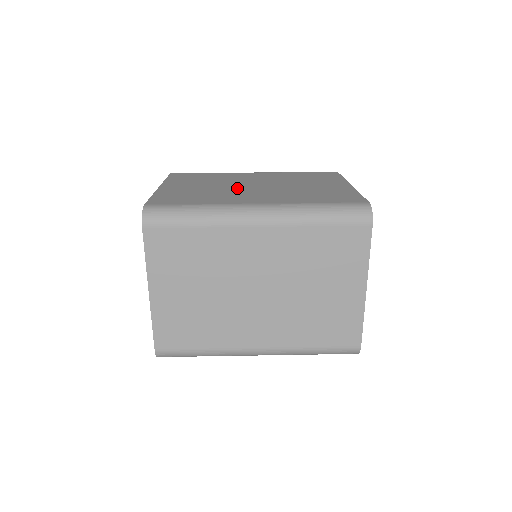
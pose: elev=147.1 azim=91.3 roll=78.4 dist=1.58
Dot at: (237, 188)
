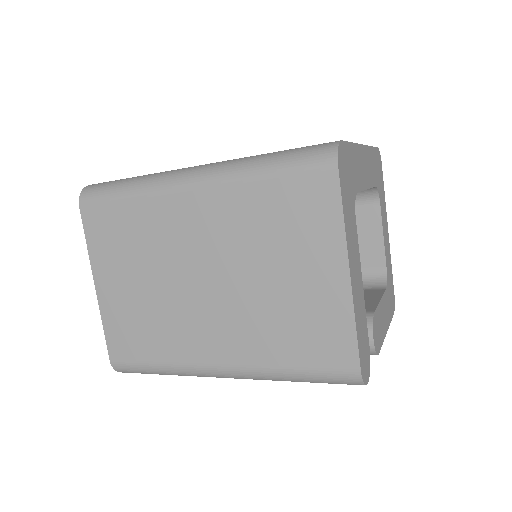
Dot at: occluded
